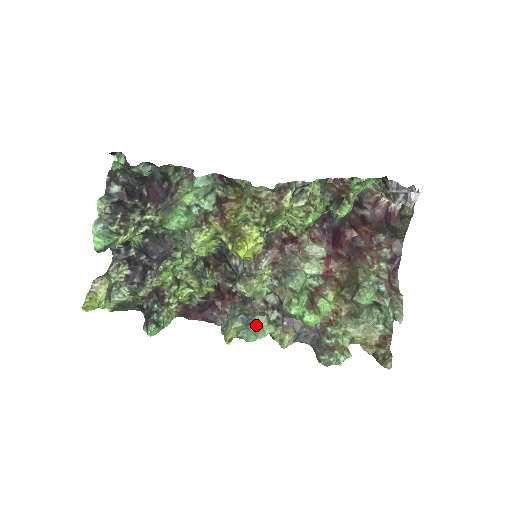
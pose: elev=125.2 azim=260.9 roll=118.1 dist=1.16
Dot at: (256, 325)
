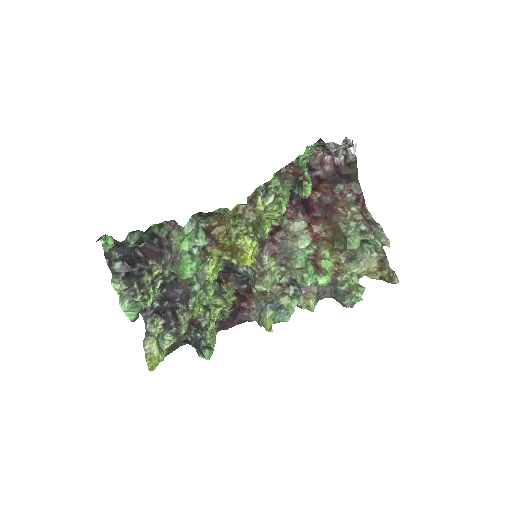
Dot at: (284, 306)
